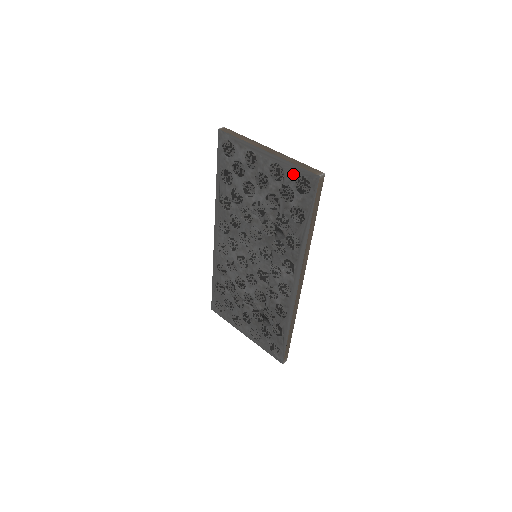
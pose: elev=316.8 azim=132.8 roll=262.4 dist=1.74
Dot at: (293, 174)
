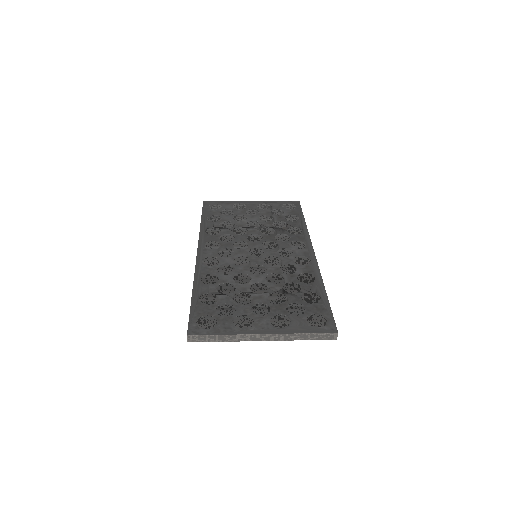
Dot at: (279, 204)
